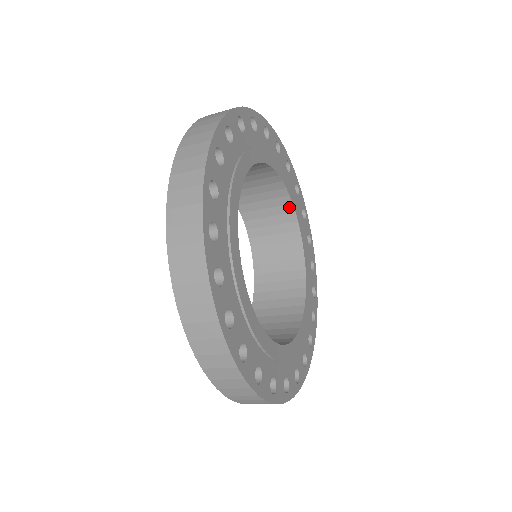
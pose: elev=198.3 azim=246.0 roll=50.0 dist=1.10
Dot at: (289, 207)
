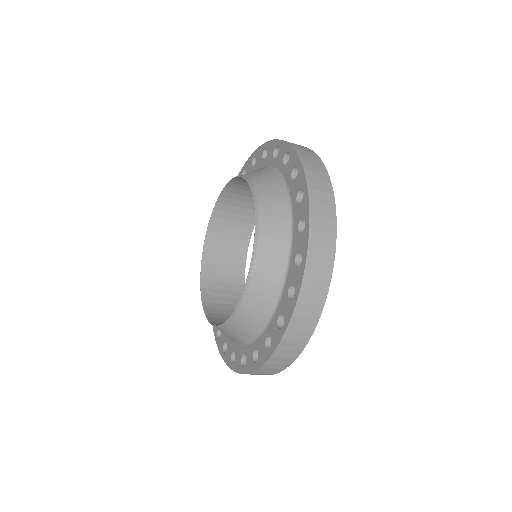
Dot at: (243, 256)
